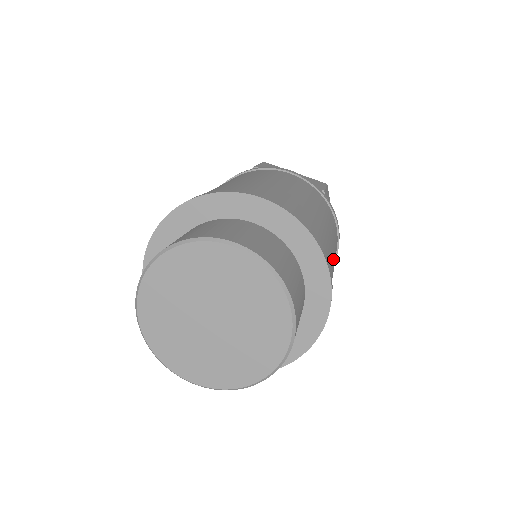
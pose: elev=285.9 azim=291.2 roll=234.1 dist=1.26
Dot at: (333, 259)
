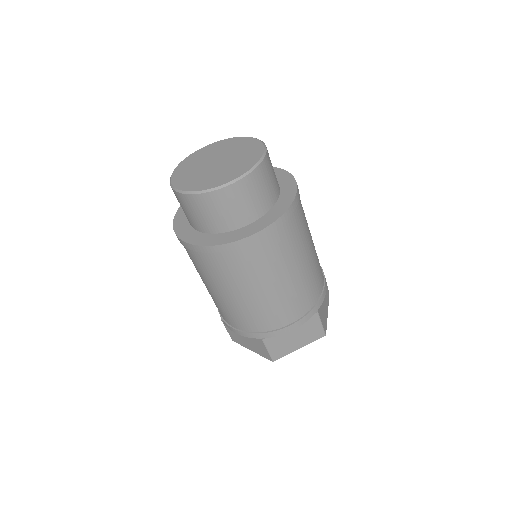
Dot at: (308, 239)
